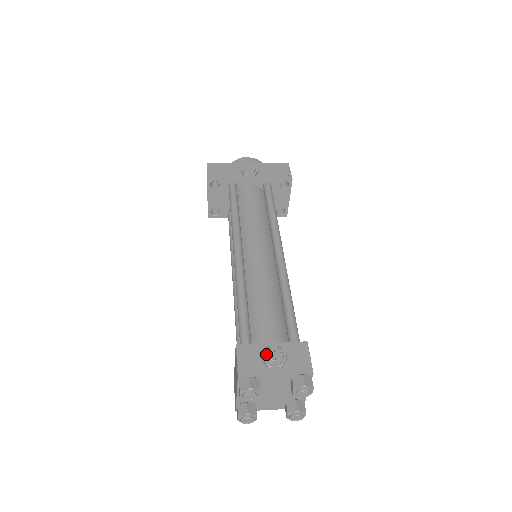
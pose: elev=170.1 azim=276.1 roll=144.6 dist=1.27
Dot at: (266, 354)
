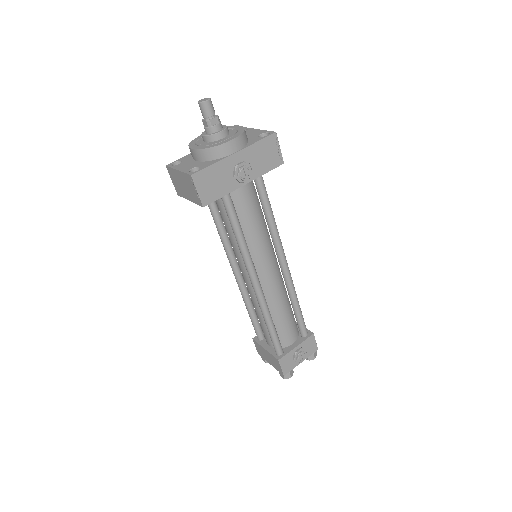
Dot at: (298, 359)
